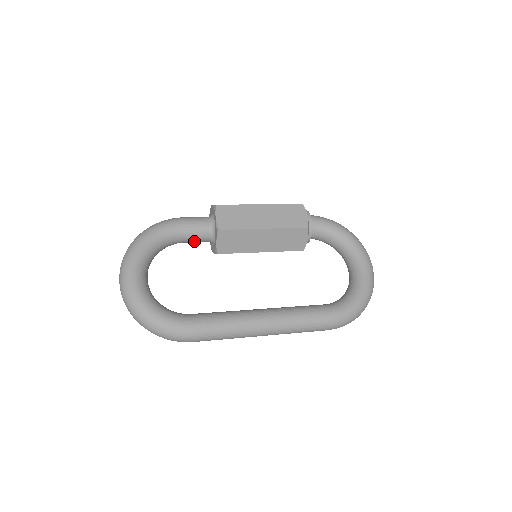
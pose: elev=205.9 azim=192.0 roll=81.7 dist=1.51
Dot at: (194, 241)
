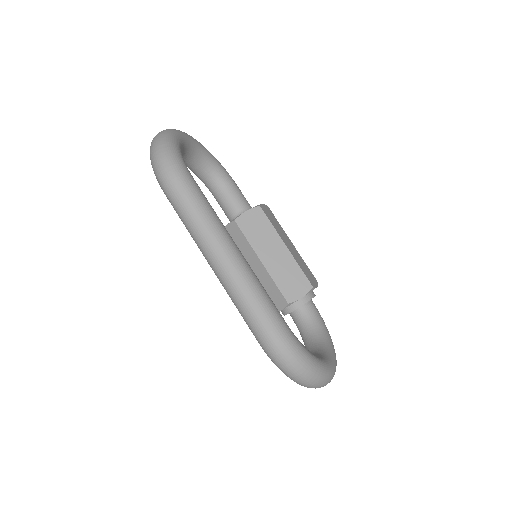
Dot at: (227, 202)
